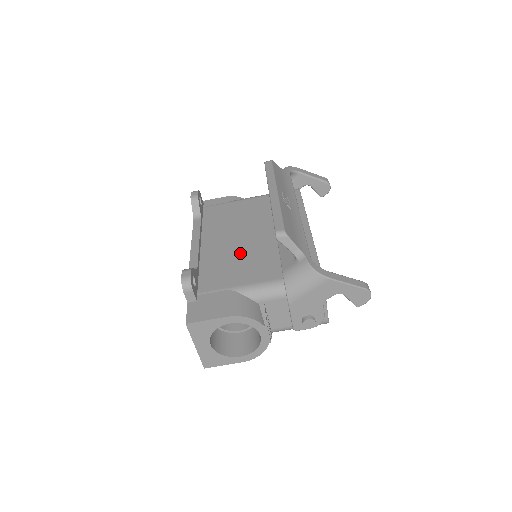
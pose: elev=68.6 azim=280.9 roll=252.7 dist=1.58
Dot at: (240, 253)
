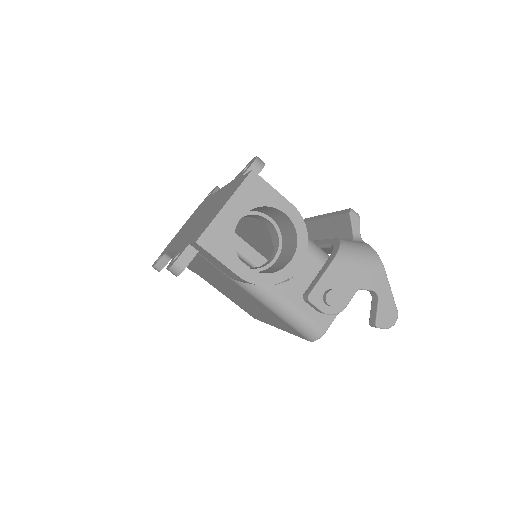
Dot at: occluded
